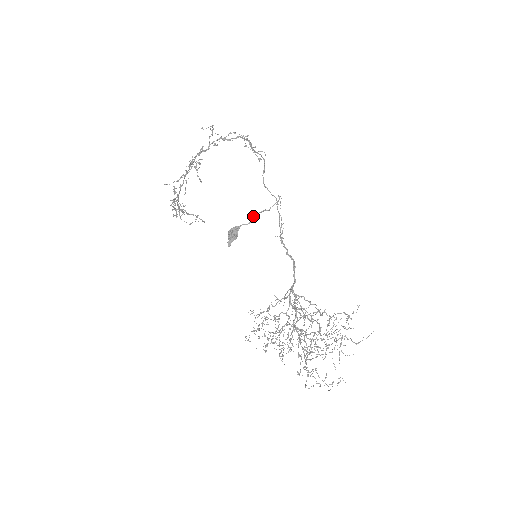
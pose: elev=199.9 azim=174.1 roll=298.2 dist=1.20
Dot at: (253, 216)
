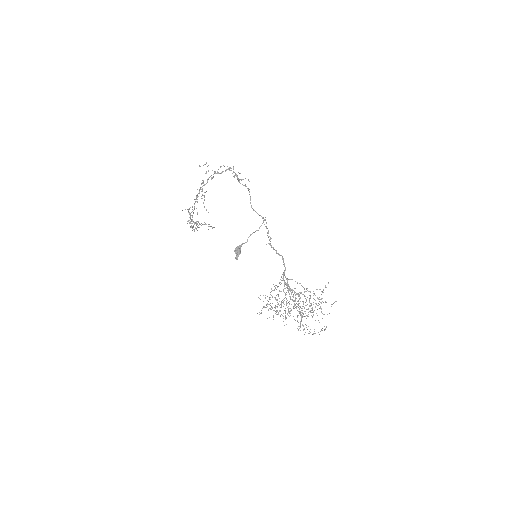
Dot at: (249, 236)
